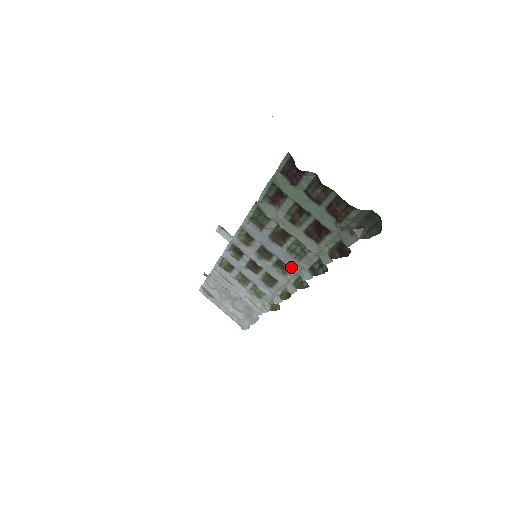
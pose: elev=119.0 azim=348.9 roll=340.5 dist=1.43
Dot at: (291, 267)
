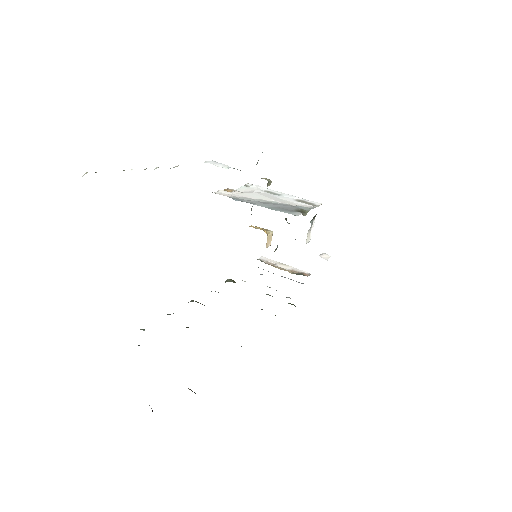
Dot at: occluded
